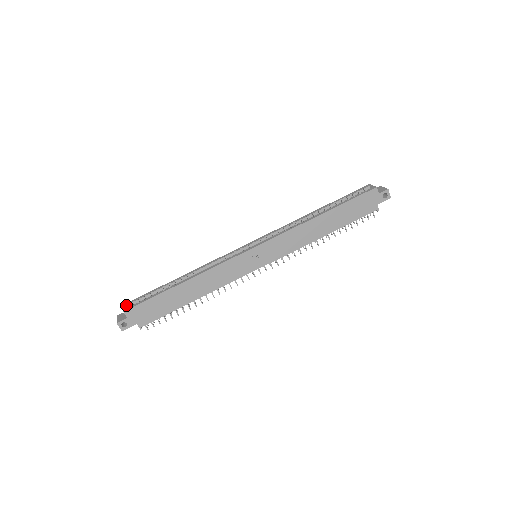
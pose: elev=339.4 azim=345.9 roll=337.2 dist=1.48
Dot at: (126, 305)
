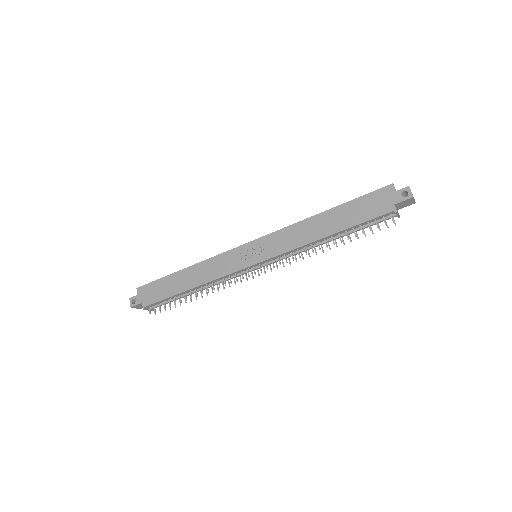
Dot at: occluded
